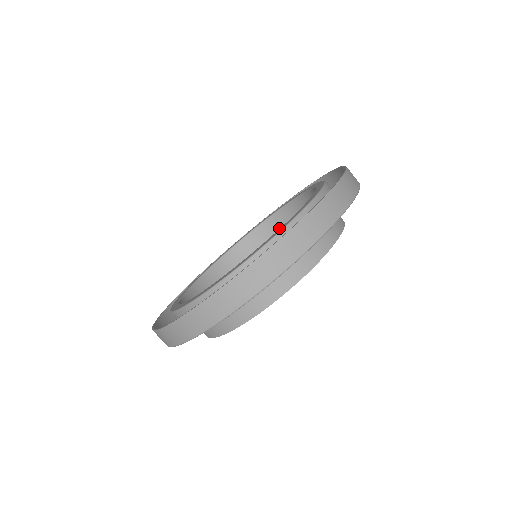
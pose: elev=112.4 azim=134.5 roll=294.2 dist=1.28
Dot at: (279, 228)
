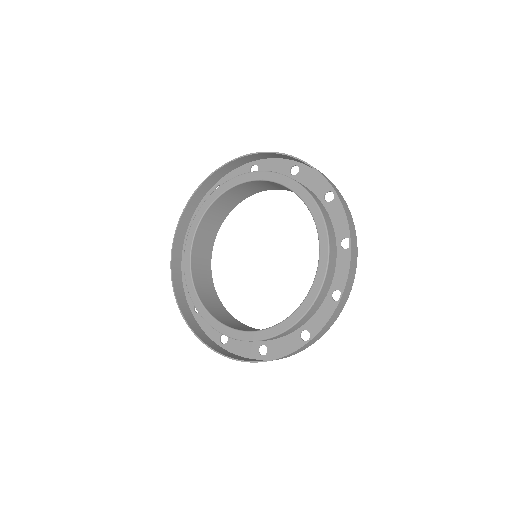
Dot at: (269, 184)
